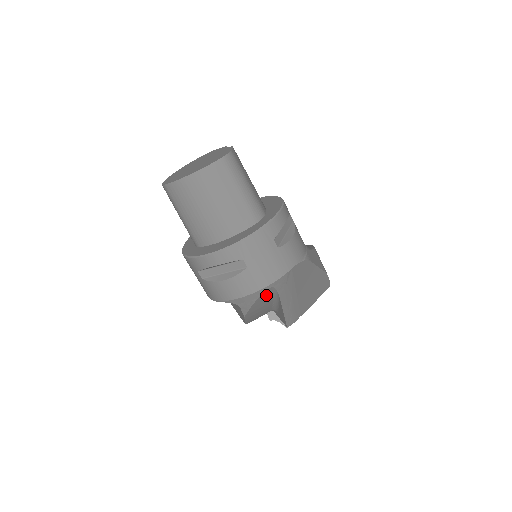
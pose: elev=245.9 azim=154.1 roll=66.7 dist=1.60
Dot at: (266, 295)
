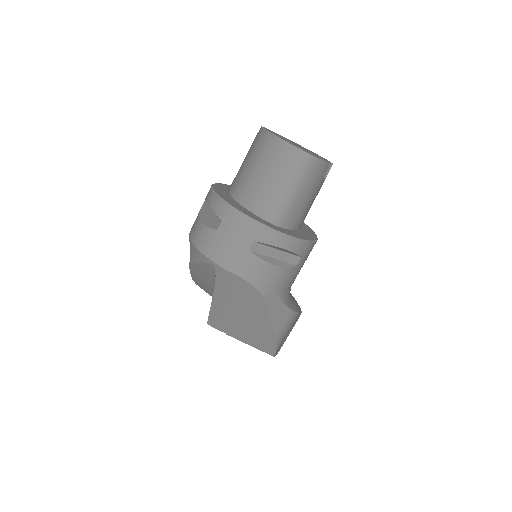
Dot at: (209, 269)
